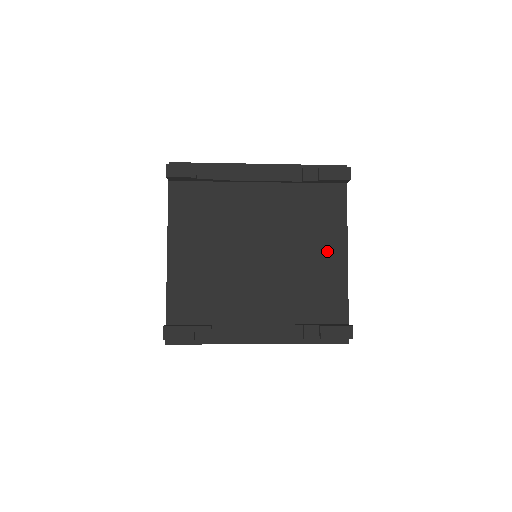
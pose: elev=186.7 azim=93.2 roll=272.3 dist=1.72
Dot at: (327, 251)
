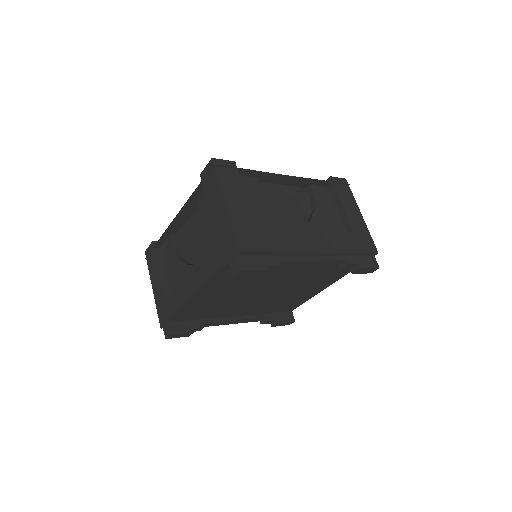
Dot at: (314, 289)
